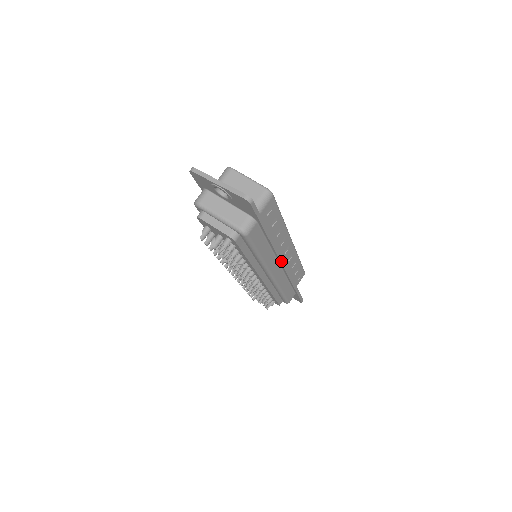
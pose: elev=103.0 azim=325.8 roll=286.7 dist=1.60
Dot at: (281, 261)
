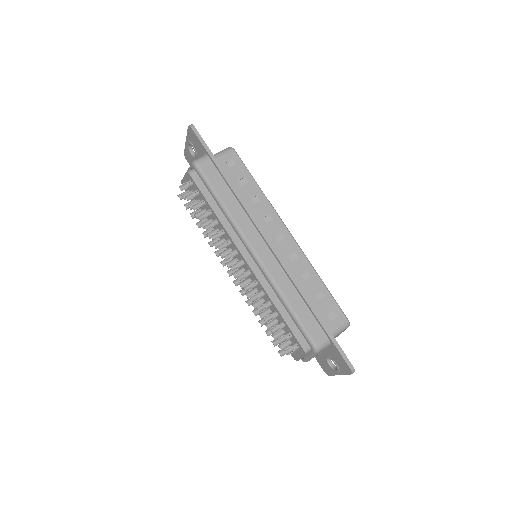
Dot at: (262, 232)
